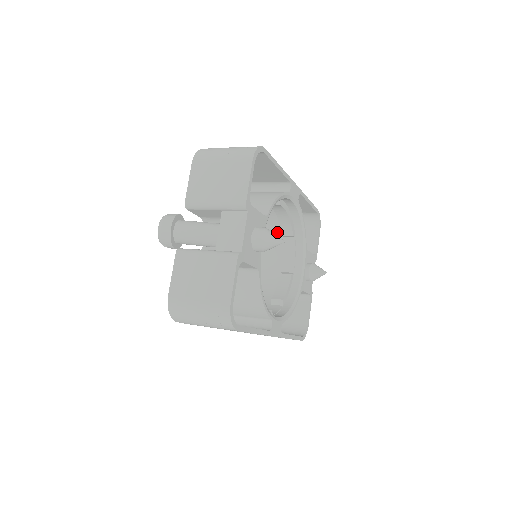
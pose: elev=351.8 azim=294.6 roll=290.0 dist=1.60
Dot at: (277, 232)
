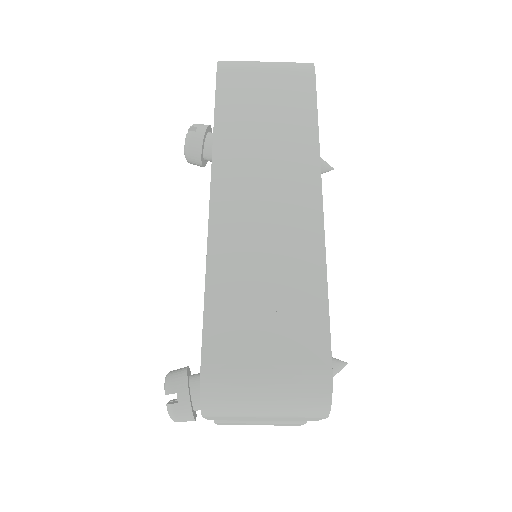
Dot at: occluded
